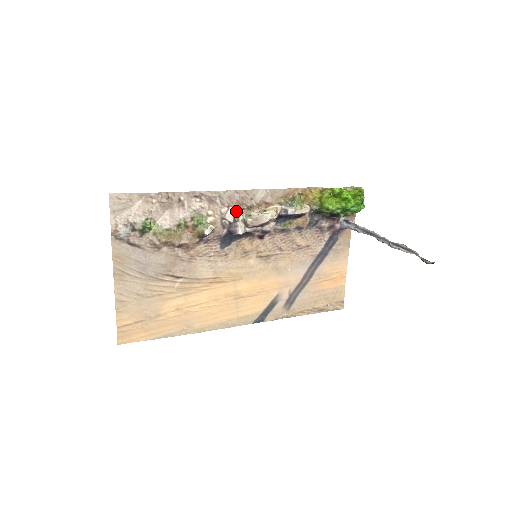
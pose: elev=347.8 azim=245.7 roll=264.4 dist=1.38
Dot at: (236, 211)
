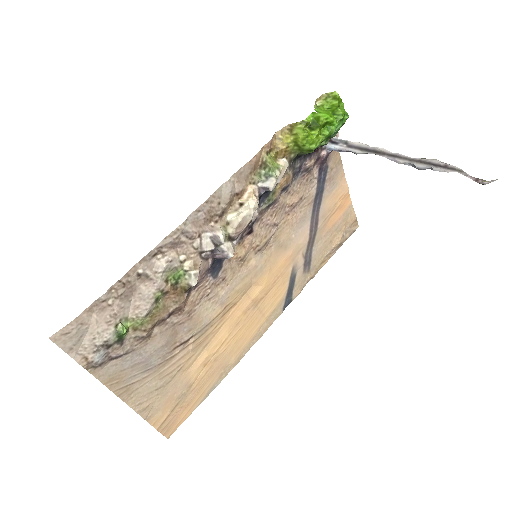
Dot at: (211, 234)
